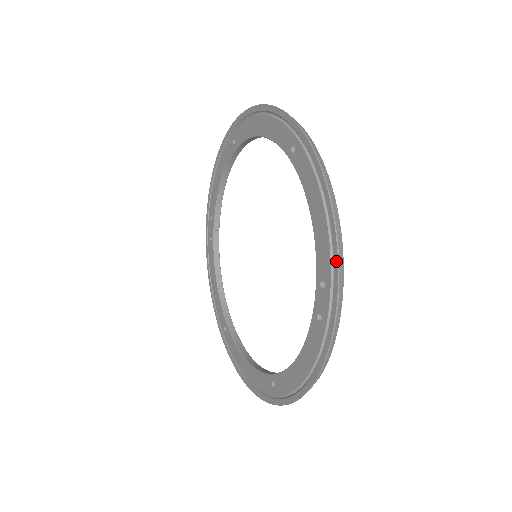
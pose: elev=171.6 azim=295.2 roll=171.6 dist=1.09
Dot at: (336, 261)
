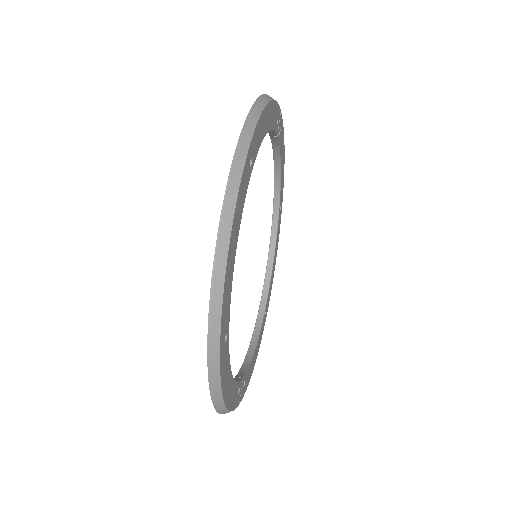
Dot at: occluded
